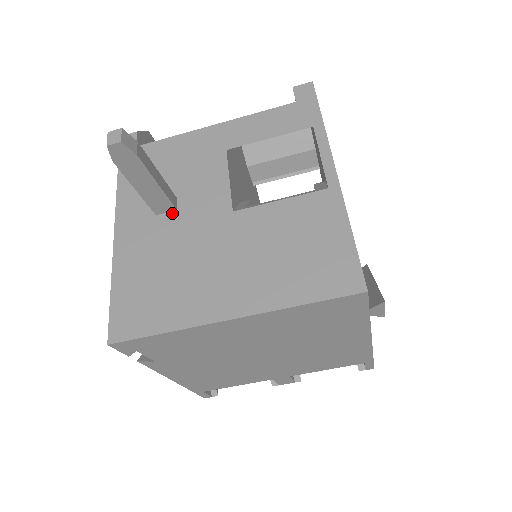
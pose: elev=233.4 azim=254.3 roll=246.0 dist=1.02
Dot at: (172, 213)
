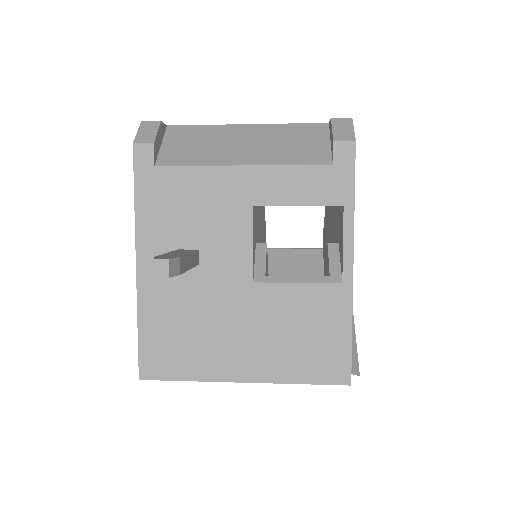
Dot at: (195, 267)
